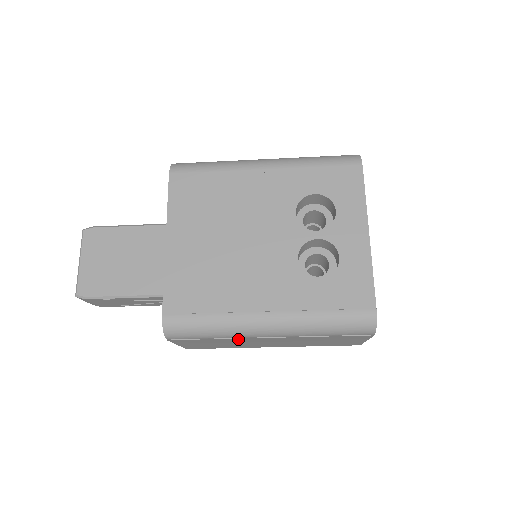
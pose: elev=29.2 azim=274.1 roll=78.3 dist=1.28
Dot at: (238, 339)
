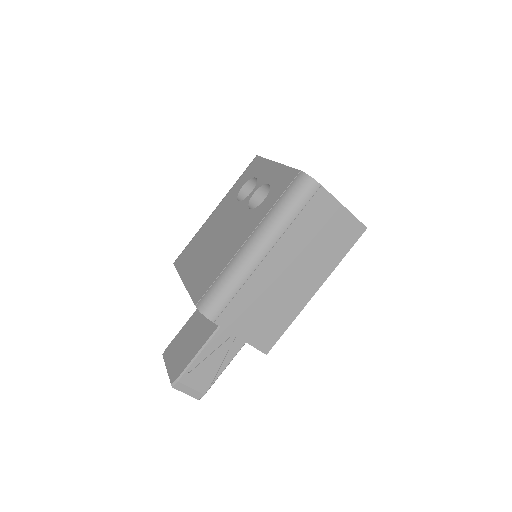
Dot at: (255, 279)
